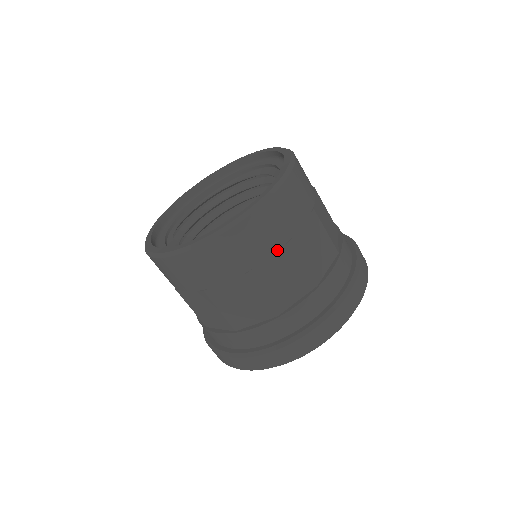
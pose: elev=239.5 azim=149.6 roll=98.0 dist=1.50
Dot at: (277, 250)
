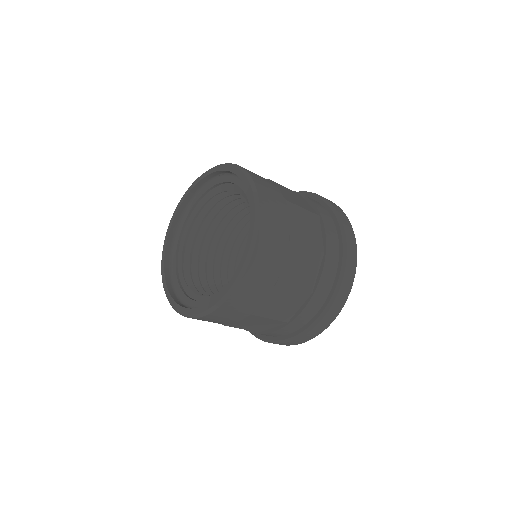
Dot at: (286, 251)
